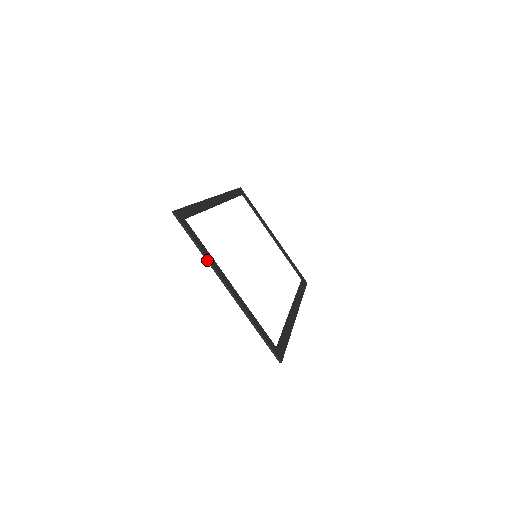
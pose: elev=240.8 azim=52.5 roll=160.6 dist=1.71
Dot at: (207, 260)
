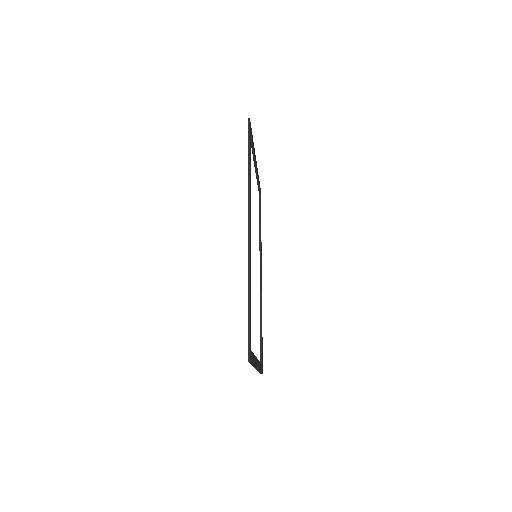
Dot at: (254, 366)
